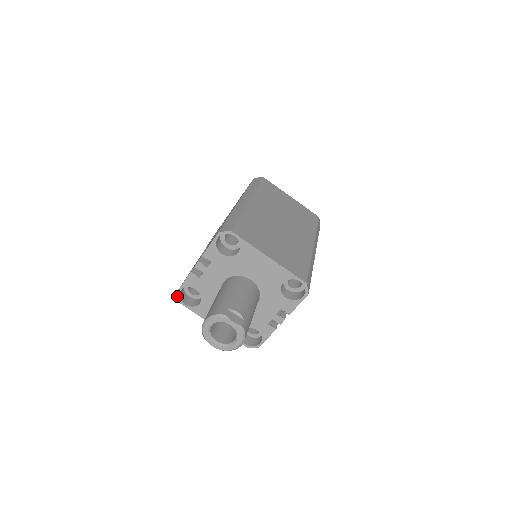
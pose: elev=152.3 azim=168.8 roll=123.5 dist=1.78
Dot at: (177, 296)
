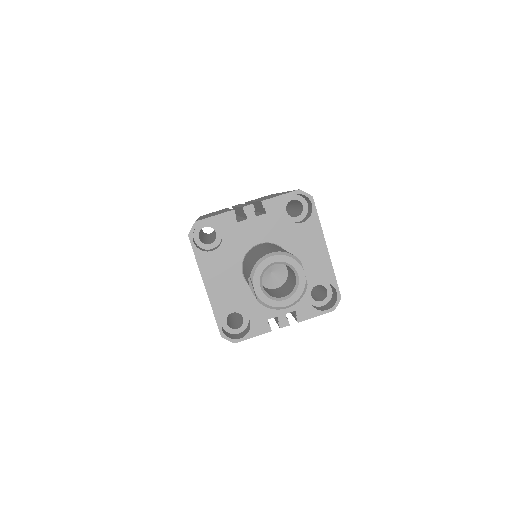
Dot at: (193, 226)
